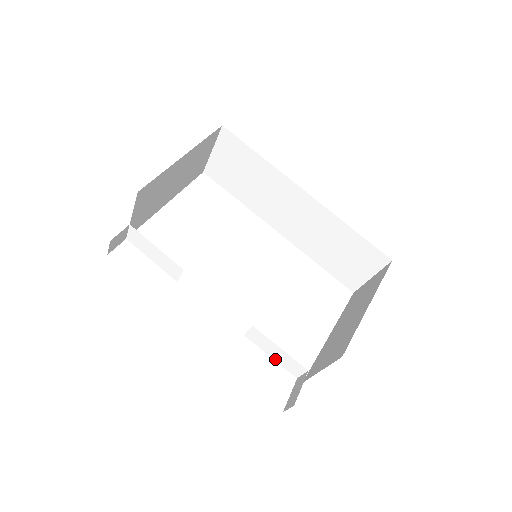
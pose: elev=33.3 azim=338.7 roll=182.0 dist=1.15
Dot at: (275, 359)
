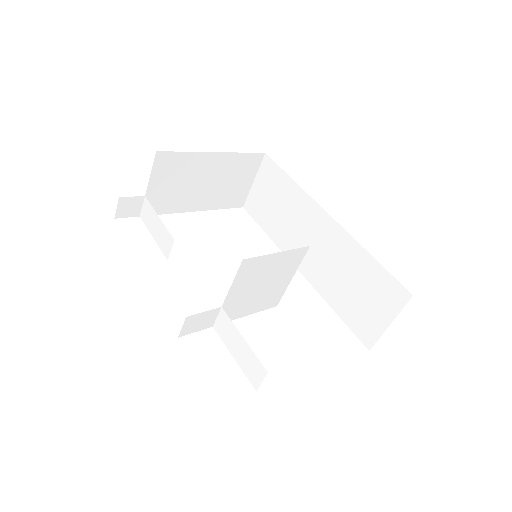
Dot at: (237, 360)
